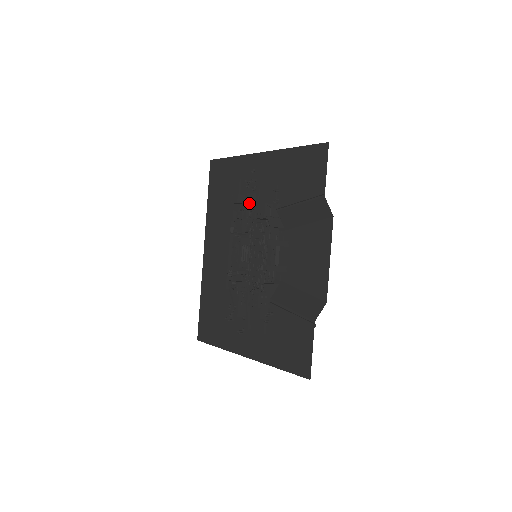
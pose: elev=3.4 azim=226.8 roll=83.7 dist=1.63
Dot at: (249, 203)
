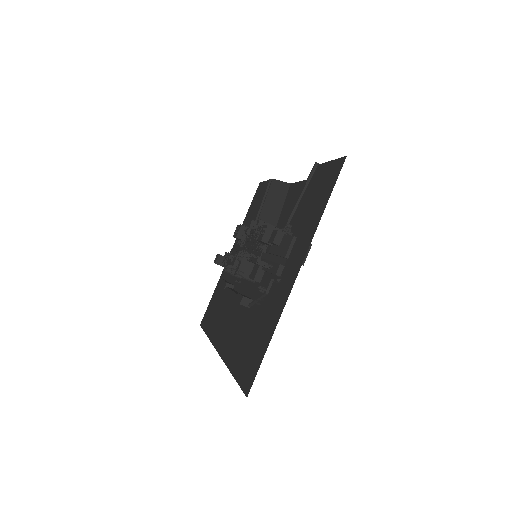
Dot at: occluded
